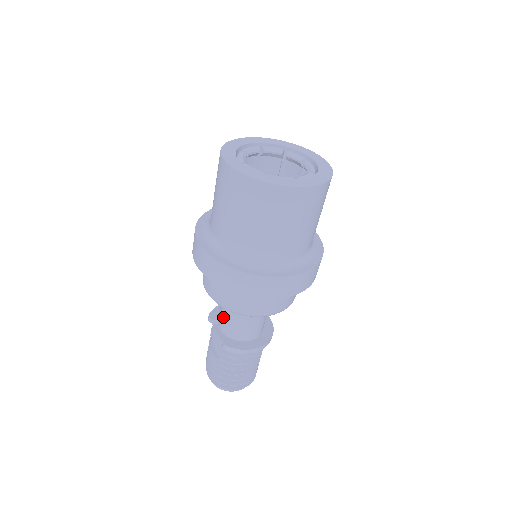
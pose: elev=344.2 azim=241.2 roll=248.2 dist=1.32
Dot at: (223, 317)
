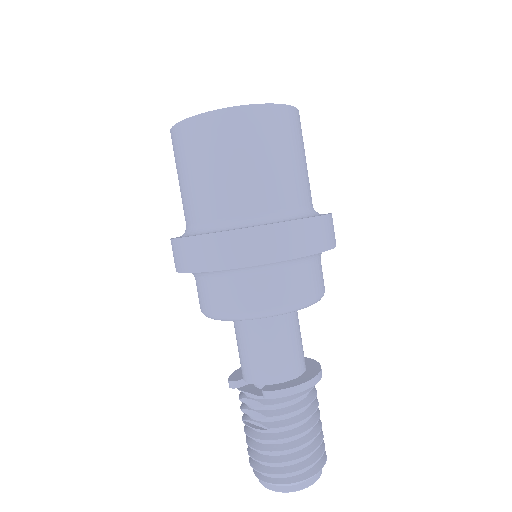
Dot at: (248, 358)
